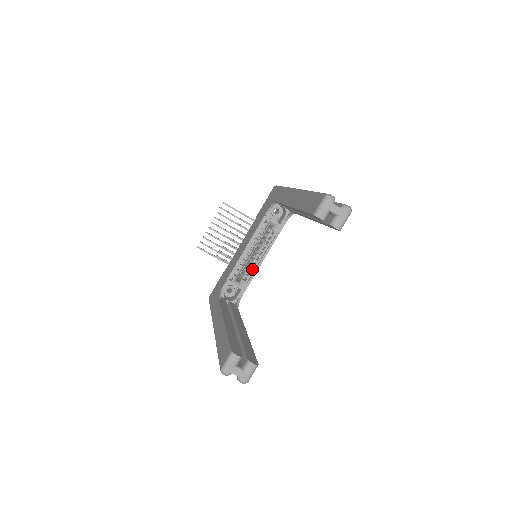
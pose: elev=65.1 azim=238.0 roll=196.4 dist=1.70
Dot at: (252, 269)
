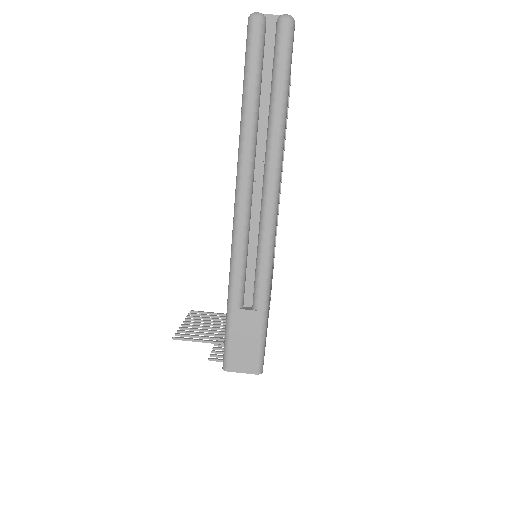
Dot at: occluded
